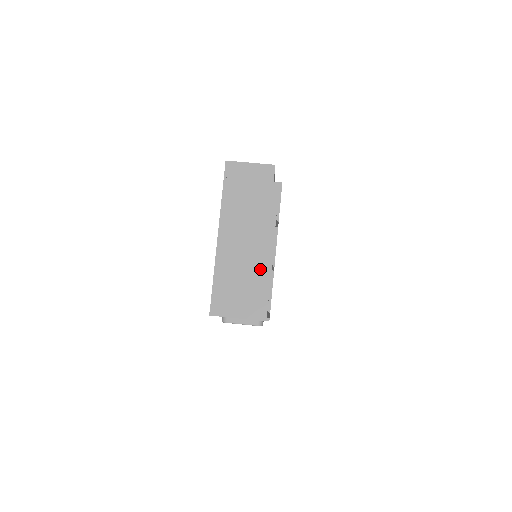
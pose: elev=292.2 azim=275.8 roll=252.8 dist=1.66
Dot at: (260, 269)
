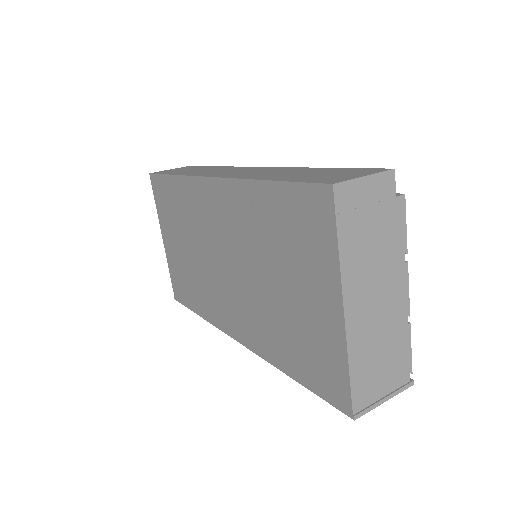
Dot at: (397, 328)
